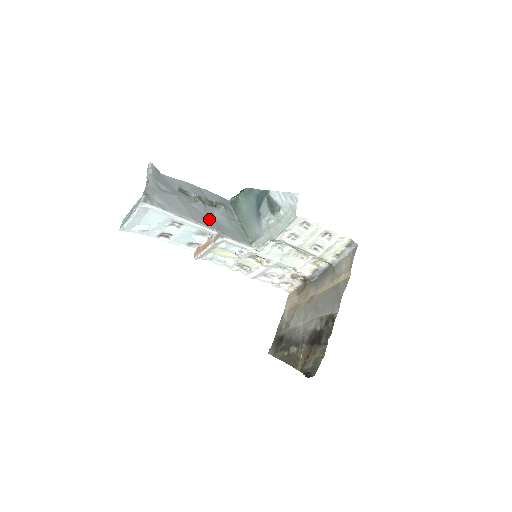
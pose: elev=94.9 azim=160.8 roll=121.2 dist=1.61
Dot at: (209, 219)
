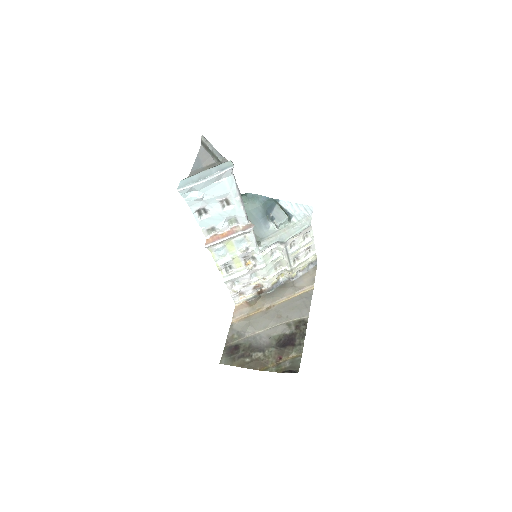
Dot at: occluded
